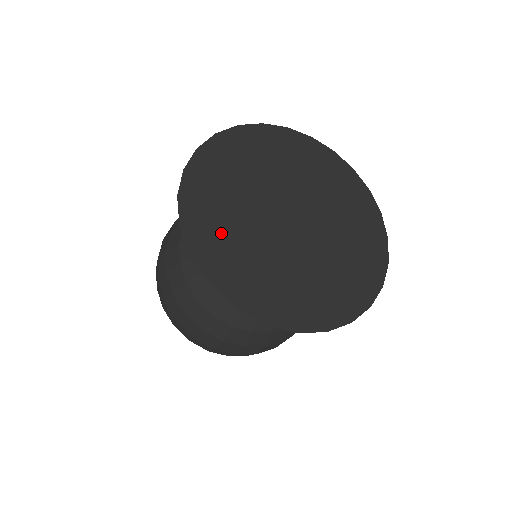
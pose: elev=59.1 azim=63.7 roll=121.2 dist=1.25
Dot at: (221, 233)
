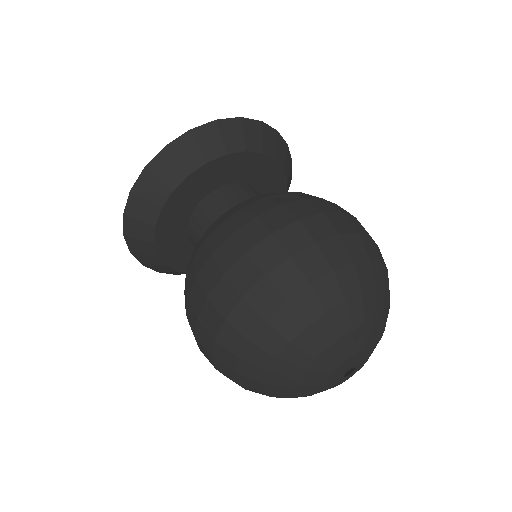
Dot at: occluded
